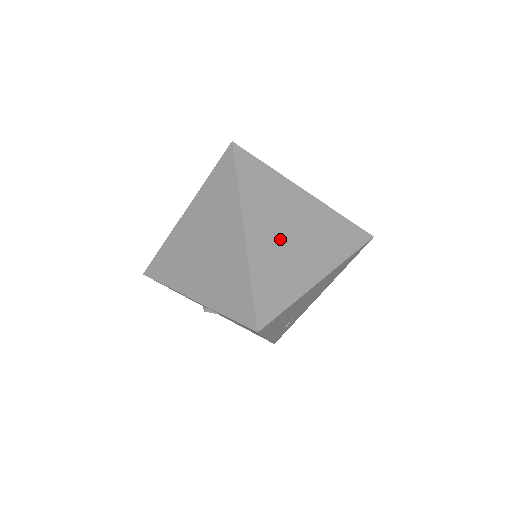
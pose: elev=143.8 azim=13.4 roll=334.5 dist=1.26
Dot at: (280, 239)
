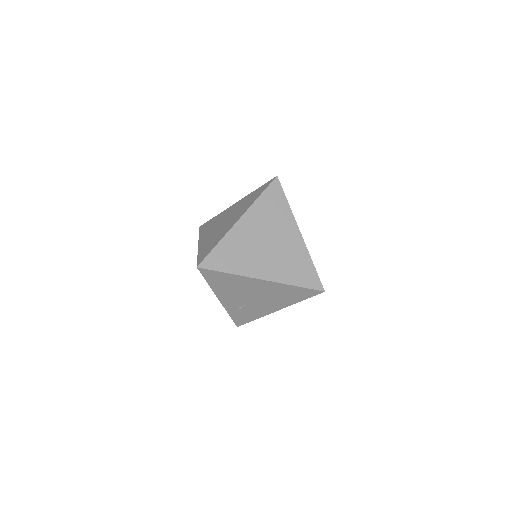
Dot at: (257, 240)
